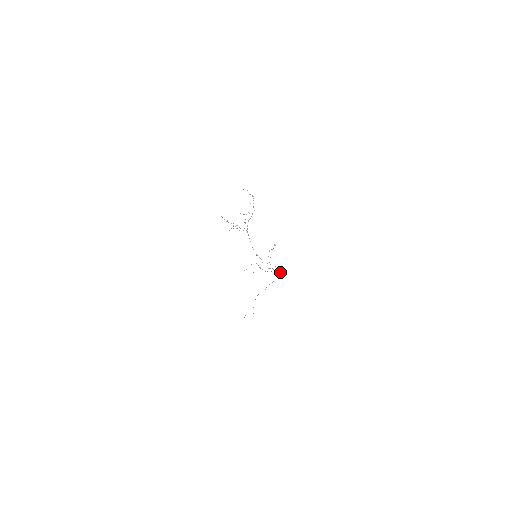
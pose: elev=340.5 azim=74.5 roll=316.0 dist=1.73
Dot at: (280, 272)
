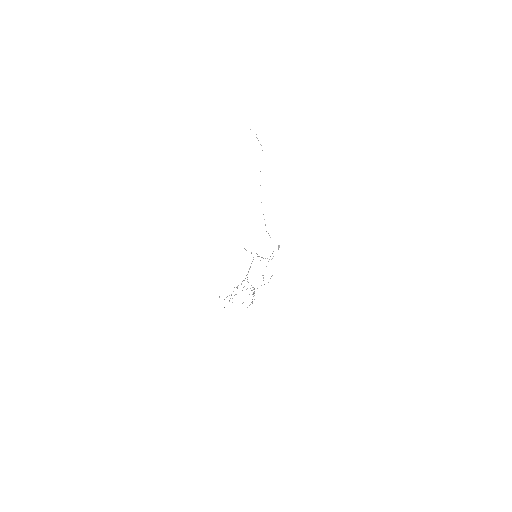
Dot at: (279, 247)
